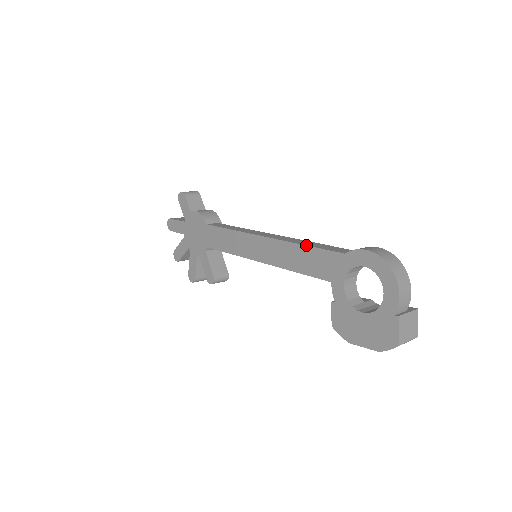
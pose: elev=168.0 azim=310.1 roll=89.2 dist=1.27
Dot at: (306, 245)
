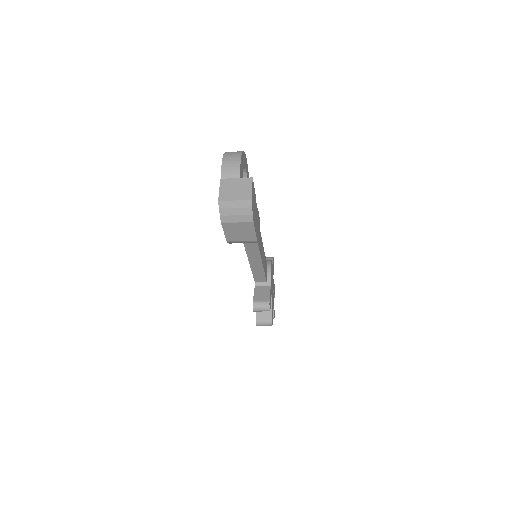
Dot at: occluded
